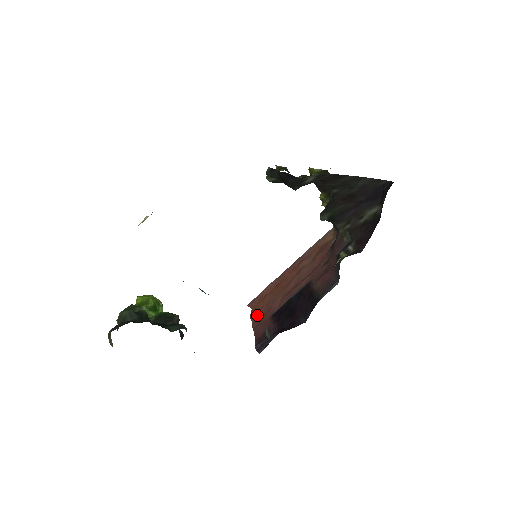
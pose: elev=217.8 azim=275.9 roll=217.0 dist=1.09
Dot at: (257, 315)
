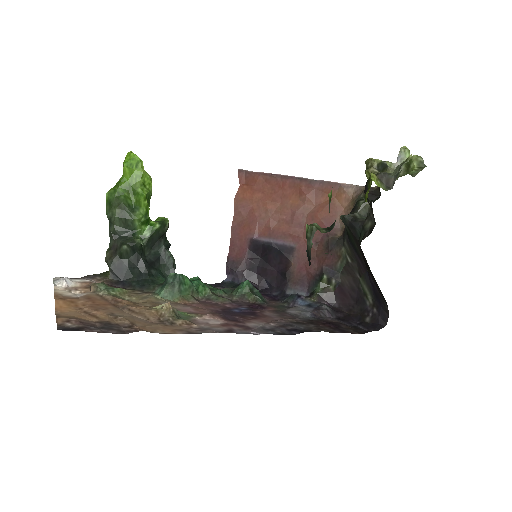
Dot at: (241, 212)
